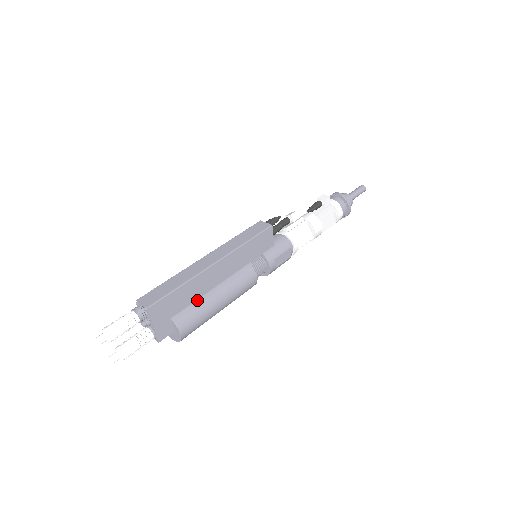
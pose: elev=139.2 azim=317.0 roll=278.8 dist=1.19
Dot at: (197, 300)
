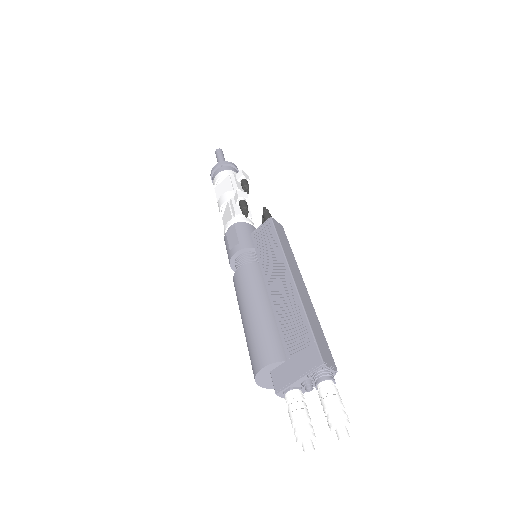
Dot at: occluded
